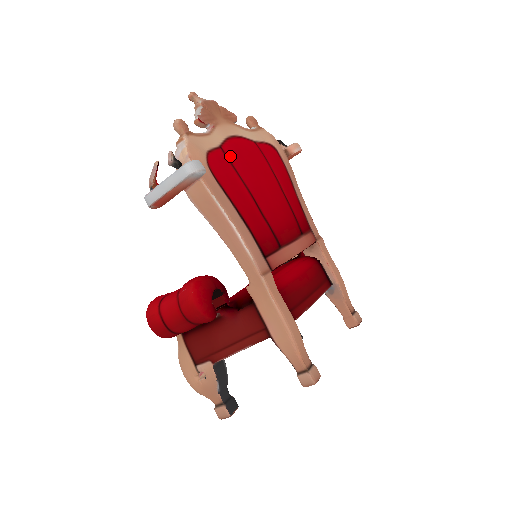
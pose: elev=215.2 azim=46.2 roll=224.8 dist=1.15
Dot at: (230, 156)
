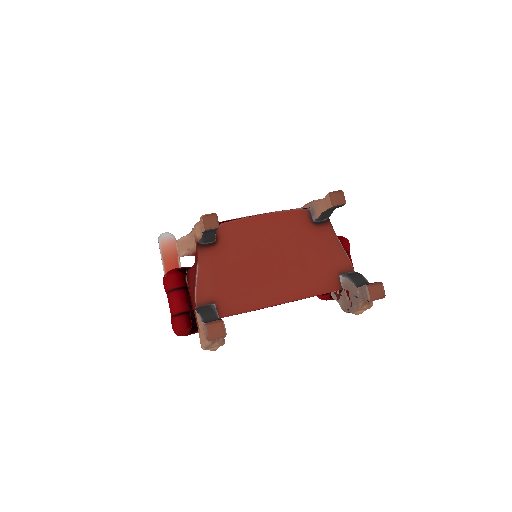
Dot at: occluded
